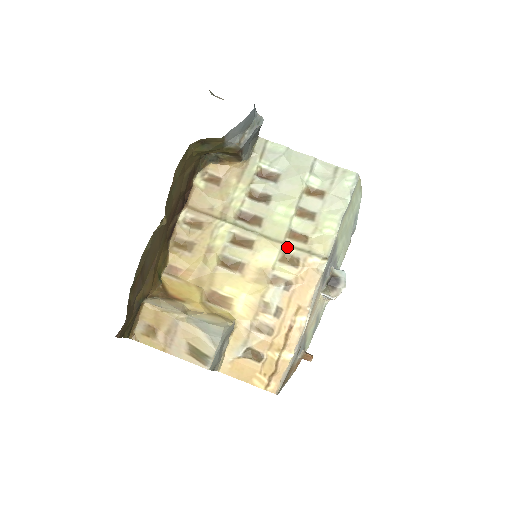
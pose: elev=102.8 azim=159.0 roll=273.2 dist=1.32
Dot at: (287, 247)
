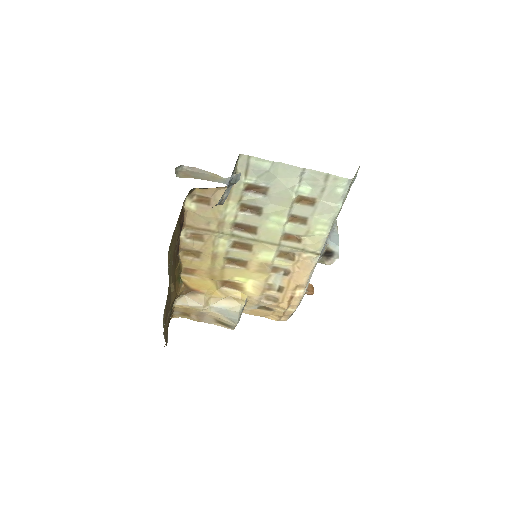
Dot at: (283, 247)
